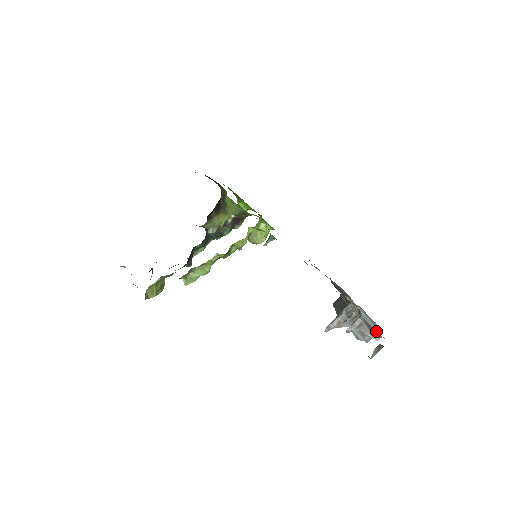
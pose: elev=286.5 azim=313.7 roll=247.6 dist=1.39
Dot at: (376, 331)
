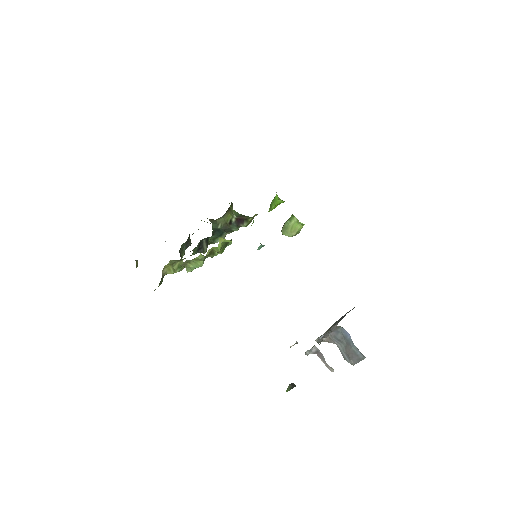
Dot at: occluded
